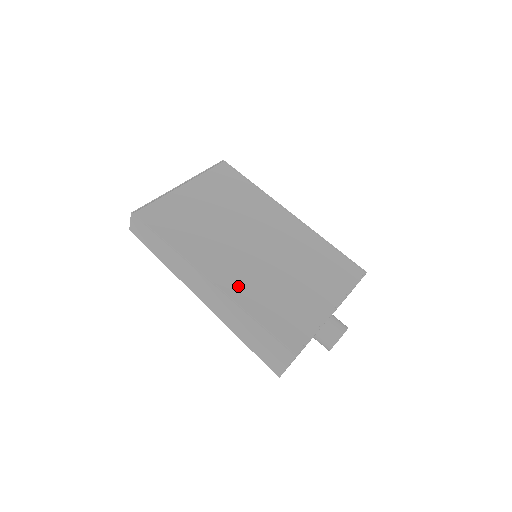
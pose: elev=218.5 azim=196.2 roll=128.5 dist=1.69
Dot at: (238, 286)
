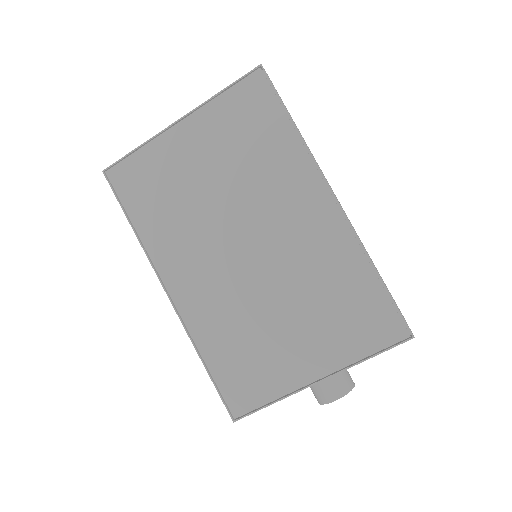
Dot at: (199, 310)
